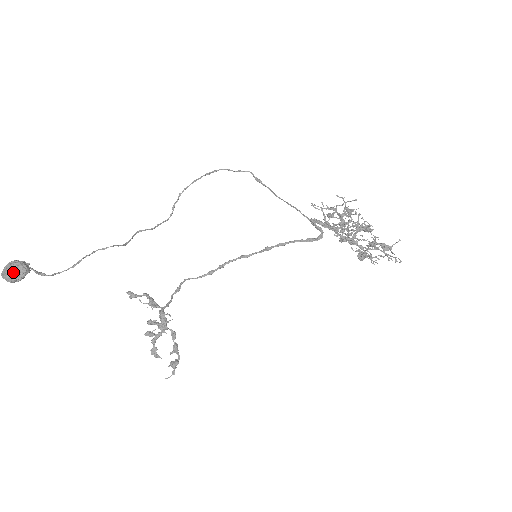
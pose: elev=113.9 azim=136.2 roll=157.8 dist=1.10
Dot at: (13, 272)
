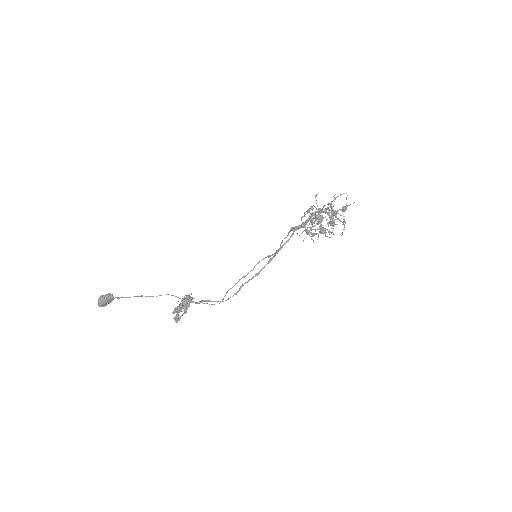
Dot at: (104, 296)
